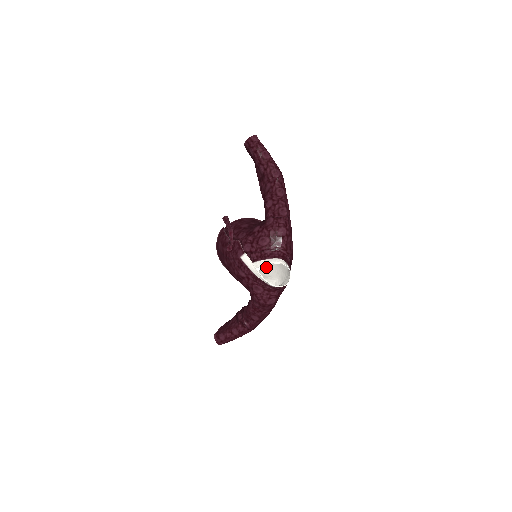
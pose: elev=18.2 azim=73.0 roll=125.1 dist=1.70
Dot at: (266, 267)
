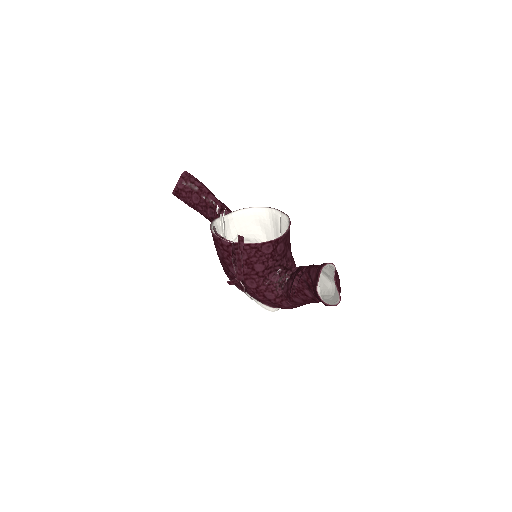
Dot at: (262, 216)
